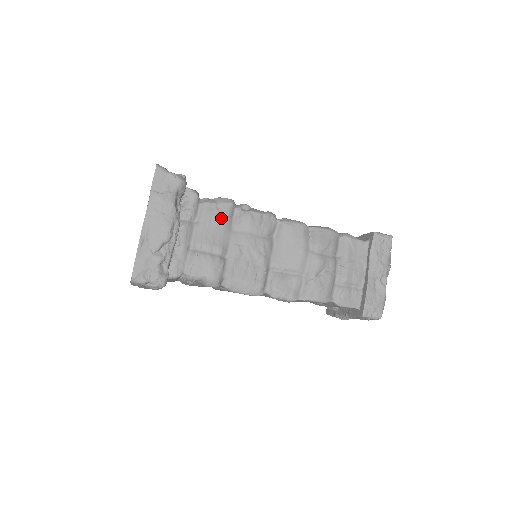
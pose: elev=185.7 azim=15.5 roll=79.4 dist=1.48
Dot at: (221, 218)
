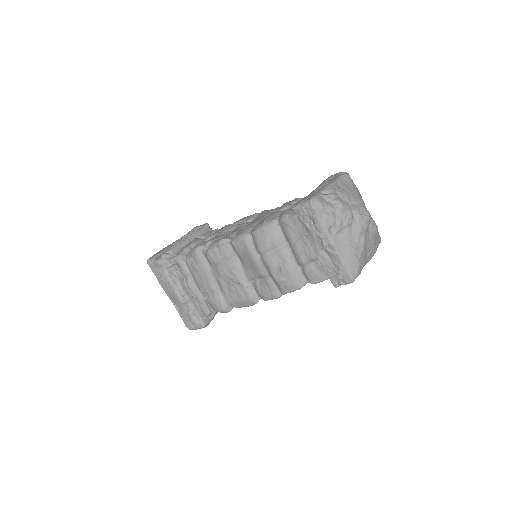
Dot at: (199, 266)
